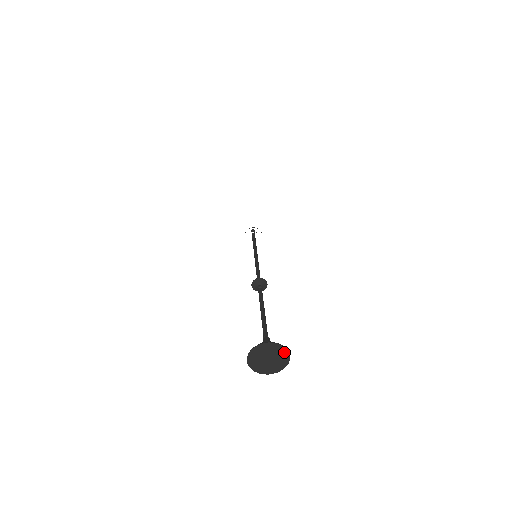
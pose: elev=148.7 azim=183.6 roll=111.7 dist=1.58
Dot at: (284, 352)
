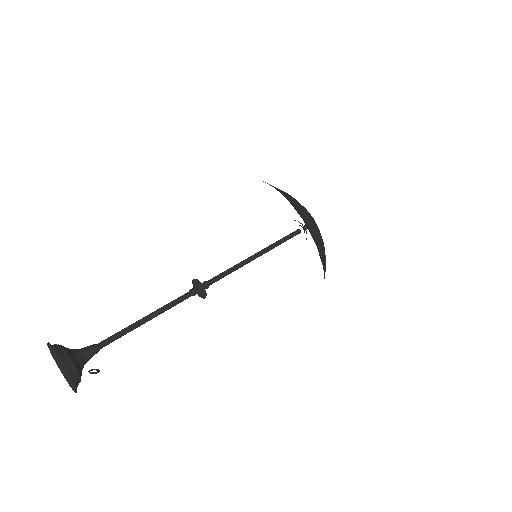
Dot at: (59, 359)
